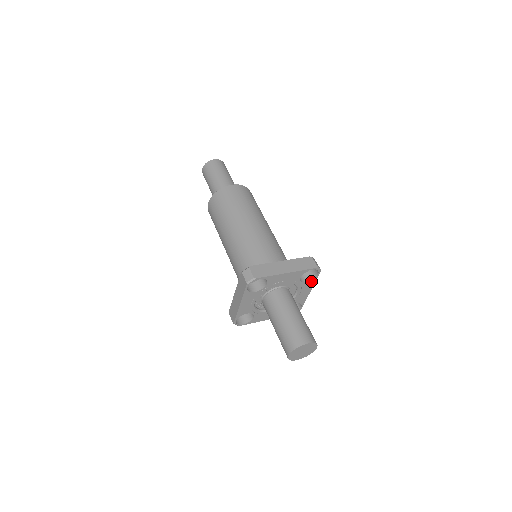
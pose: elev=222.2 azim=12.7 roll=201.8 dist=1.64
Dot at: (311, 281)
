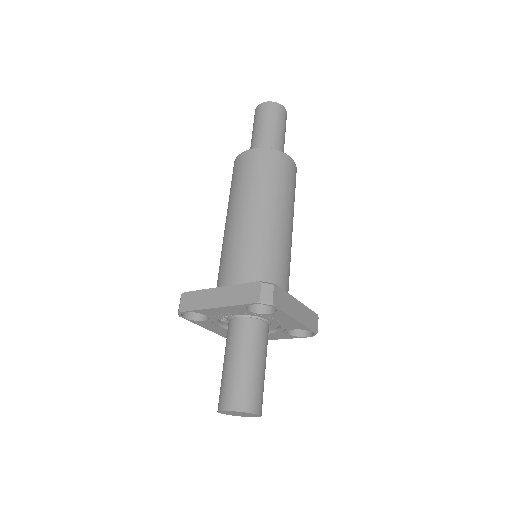
Dot at: (292, 336)
